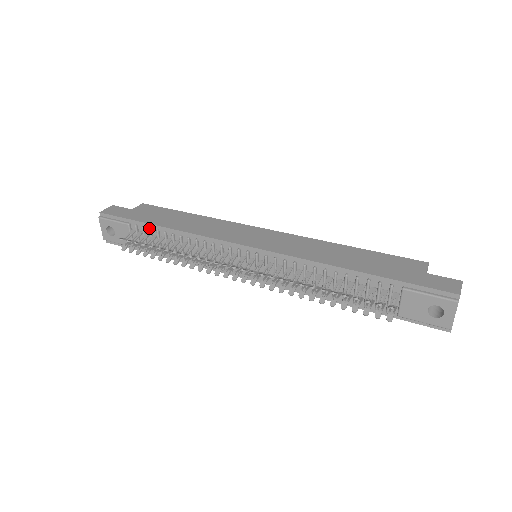
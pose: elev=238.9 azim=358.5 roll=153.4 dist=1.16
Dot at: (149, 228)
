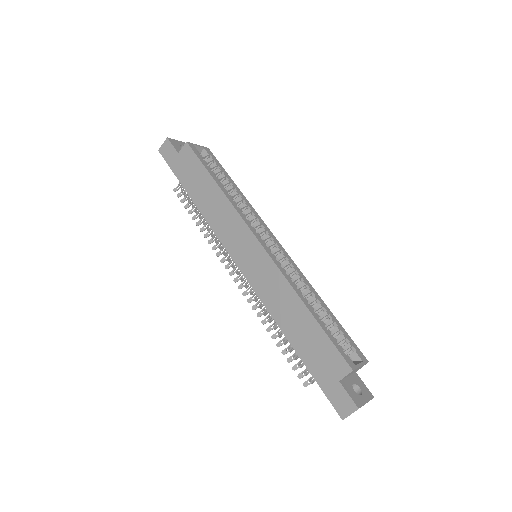
Dot at: (187, 192)
